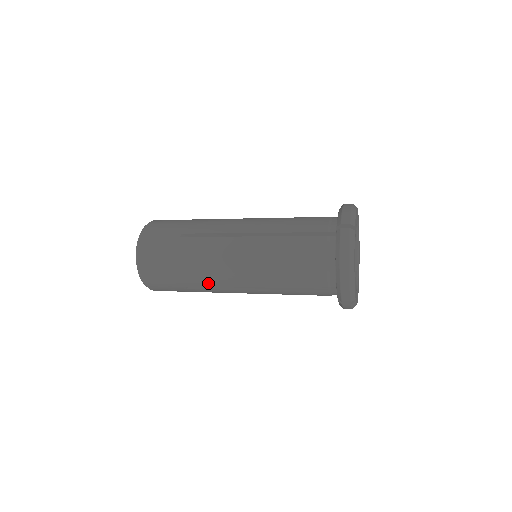
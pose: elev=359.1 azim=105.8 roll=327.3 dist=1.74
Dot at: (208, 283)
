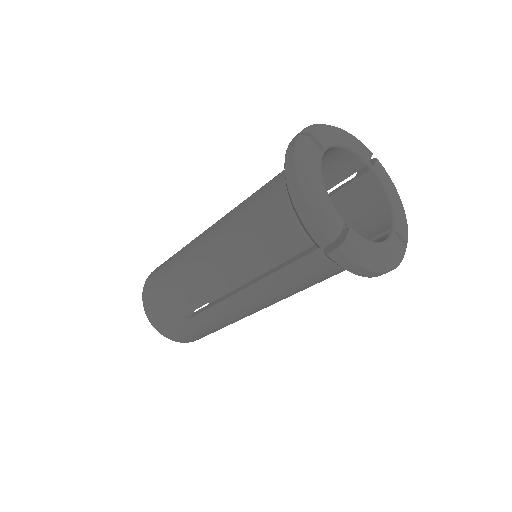
Dot at: (196, 300)
